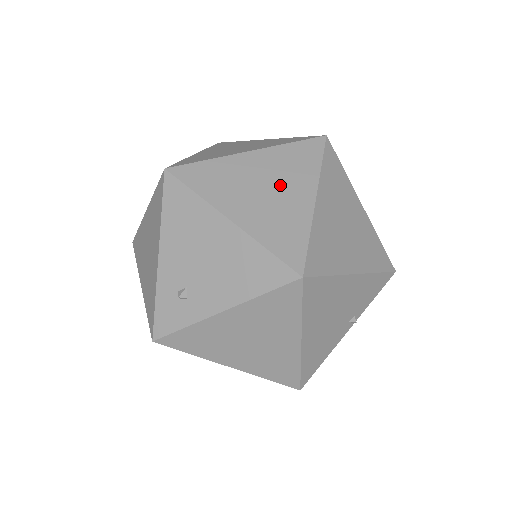
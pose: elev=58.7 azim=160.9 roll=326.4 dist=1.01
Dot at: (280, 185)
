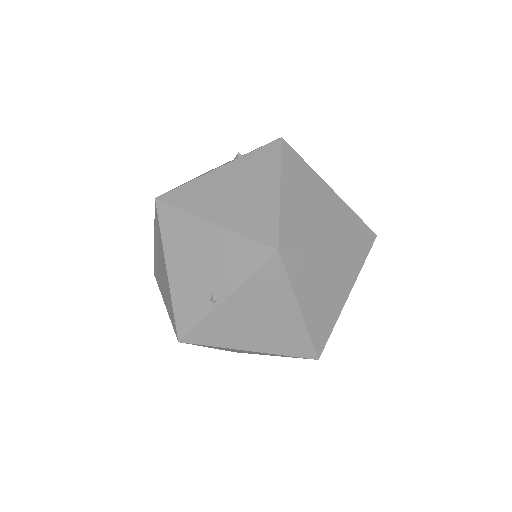
Dot at: occluded
